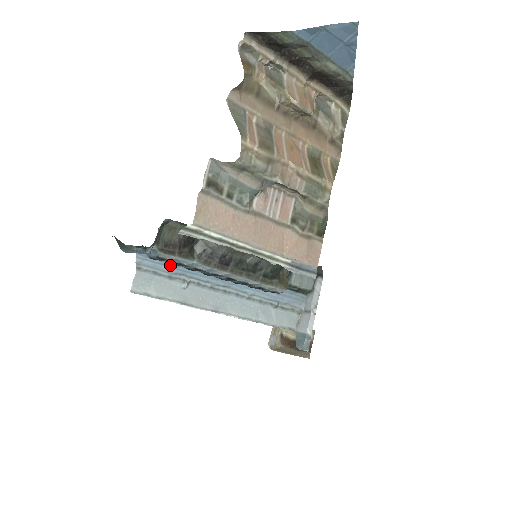
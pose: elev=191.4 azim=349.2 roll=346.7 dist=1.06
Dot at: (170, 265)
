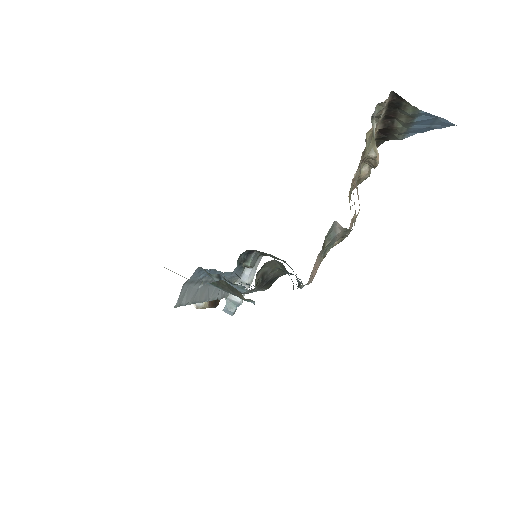
Dot at: (205, 273)
